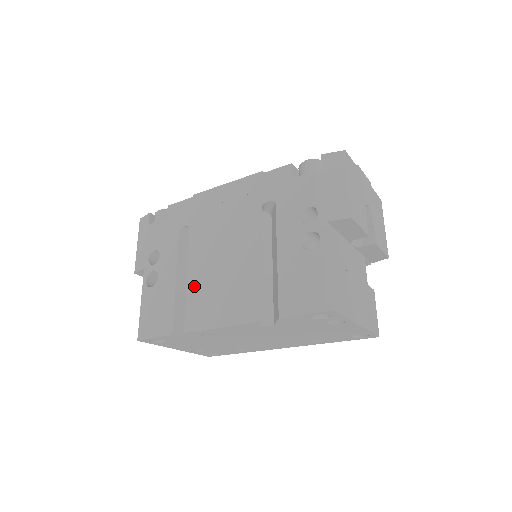
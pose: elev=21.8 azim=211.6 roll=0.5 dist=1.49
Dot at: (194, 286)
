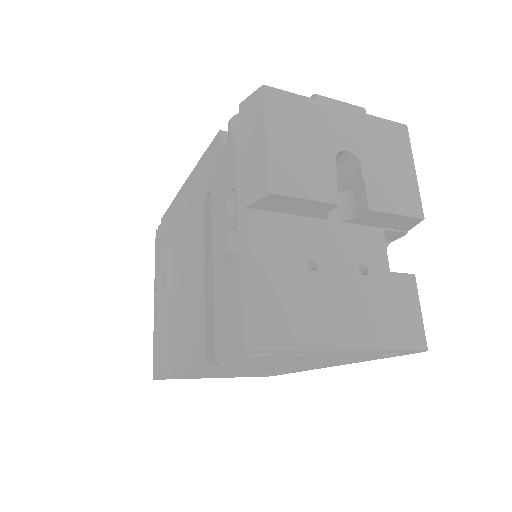
Dot at: (172, 315)
